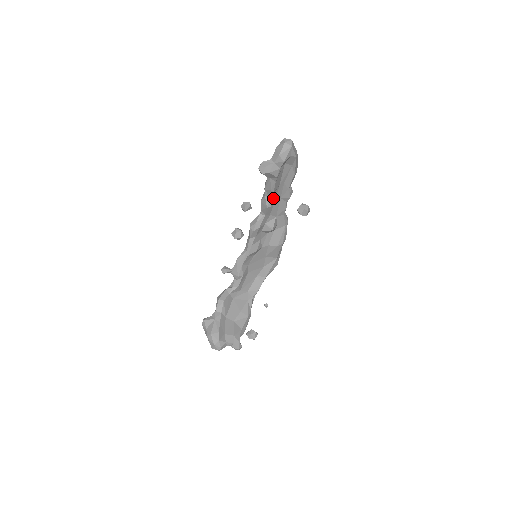
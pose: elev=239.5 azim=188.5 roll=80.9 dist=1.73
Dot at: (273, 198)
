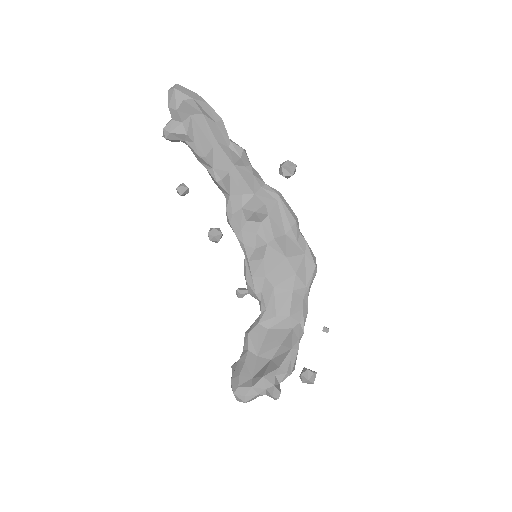
Dot at: (221, 168)
